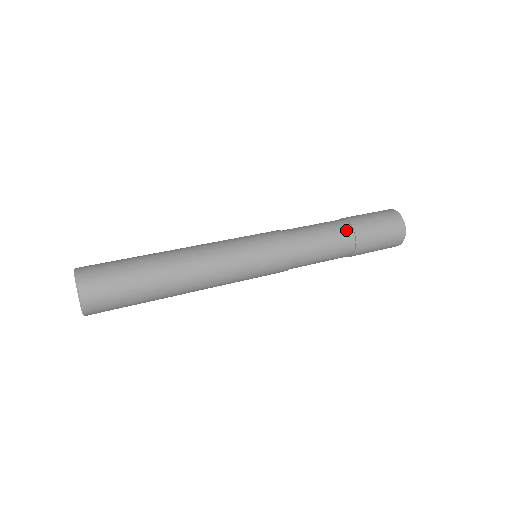
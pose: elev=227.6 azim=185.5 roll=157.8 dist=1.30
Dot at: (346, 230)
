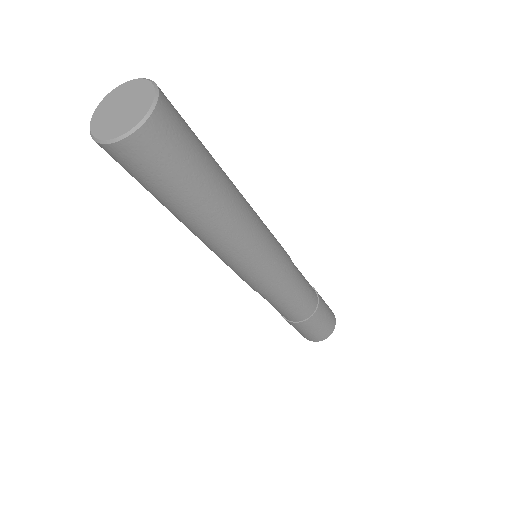
Dot at: (315, 295)
